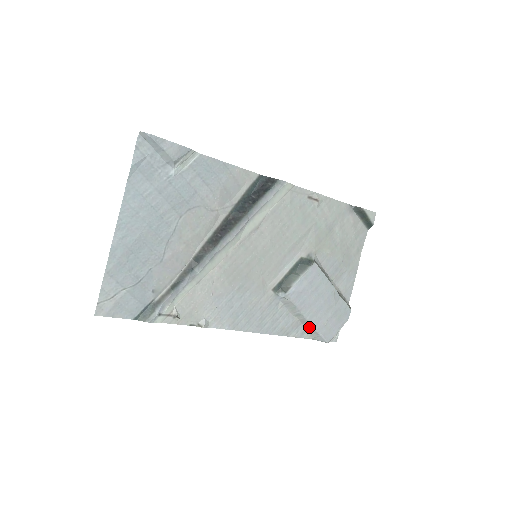
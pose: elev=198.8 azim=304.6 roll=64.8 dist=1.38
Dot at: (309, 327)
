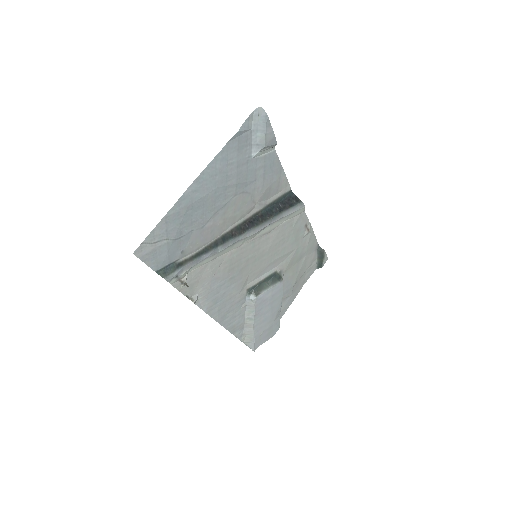
Dot at: (250, 332)
